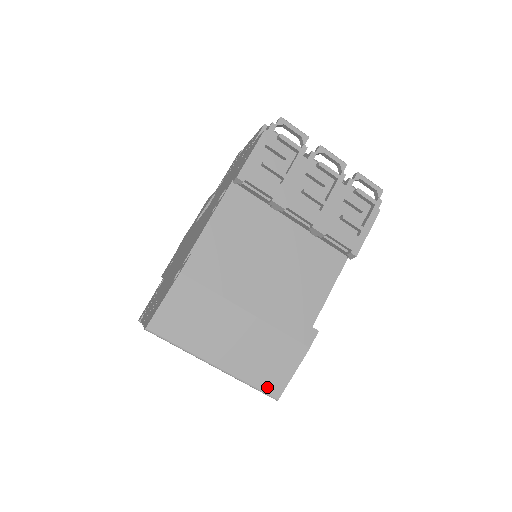
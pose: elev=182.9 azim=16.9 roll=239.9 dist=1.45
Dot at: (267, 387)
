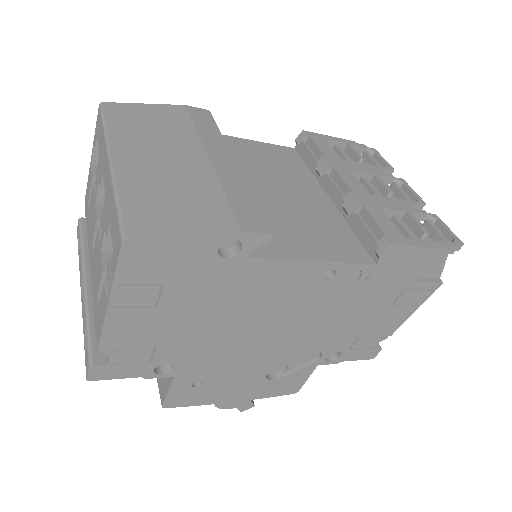
Dot at: (133, 217)
